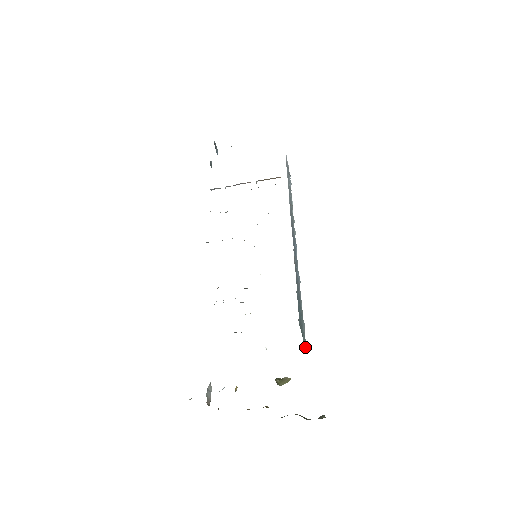
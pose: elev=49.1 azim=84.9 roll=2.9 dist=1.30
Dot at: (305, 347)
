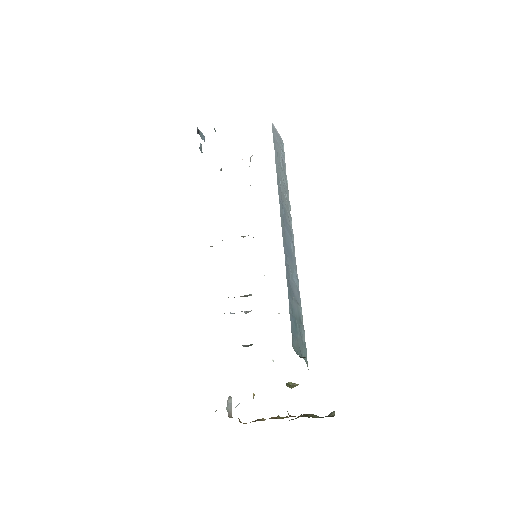
Dot at: (306, 359)
